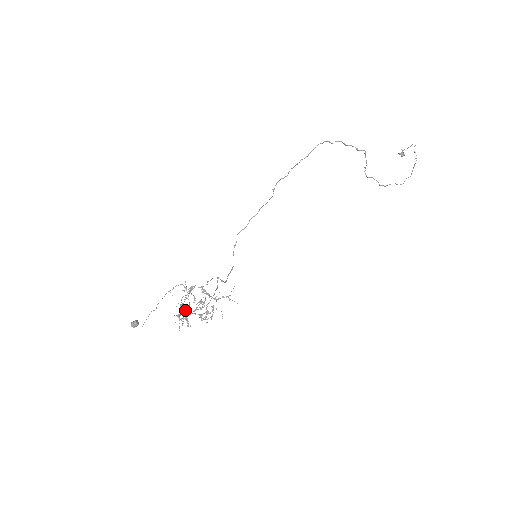
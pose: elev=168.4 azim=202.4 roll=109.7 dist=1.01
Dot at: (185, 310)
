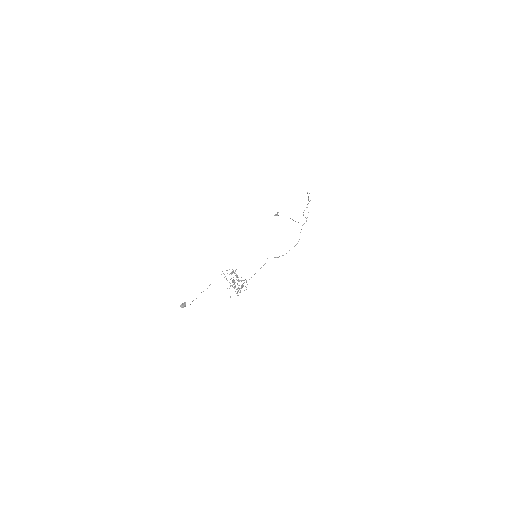
Dot at: occluded
